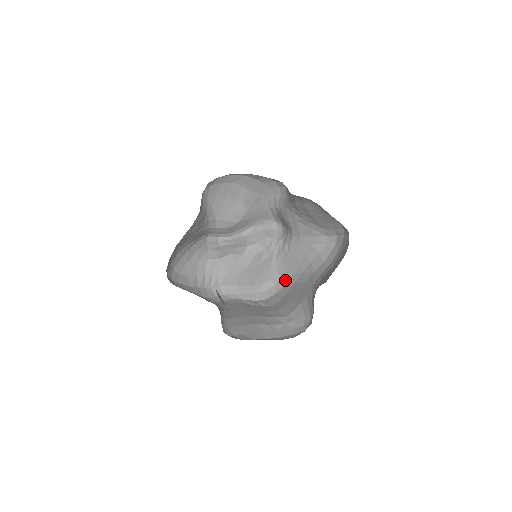
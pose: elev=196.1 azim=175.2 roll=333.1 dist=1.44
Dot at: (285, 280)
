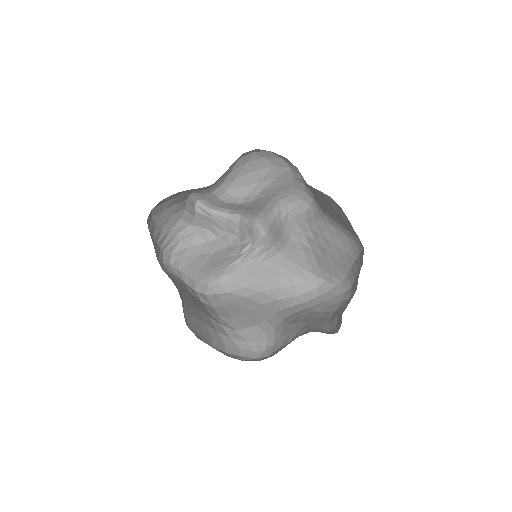
Dot at: (235, 287)
